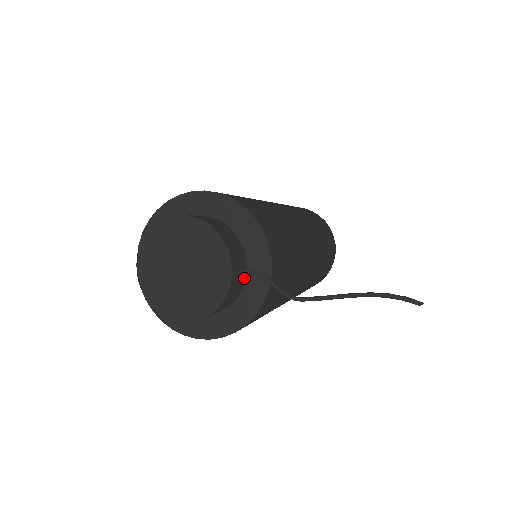
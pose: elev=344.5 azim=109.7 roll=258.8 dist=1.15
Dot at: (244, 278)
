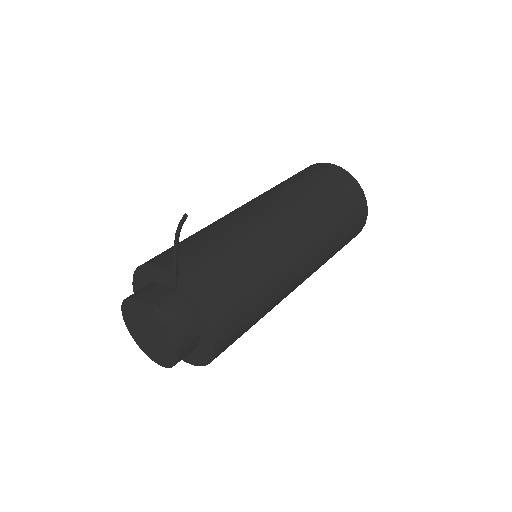
Dot at: (179, 301)
